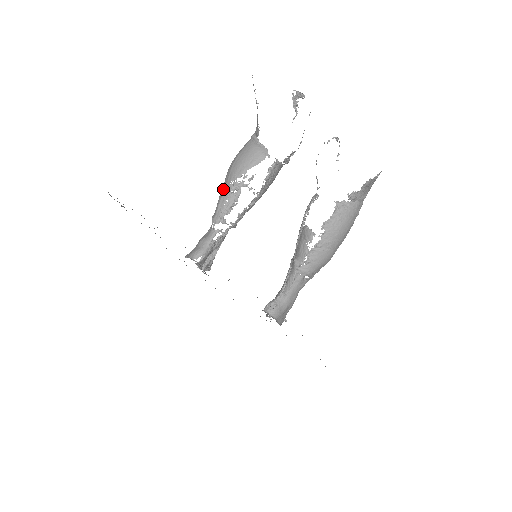
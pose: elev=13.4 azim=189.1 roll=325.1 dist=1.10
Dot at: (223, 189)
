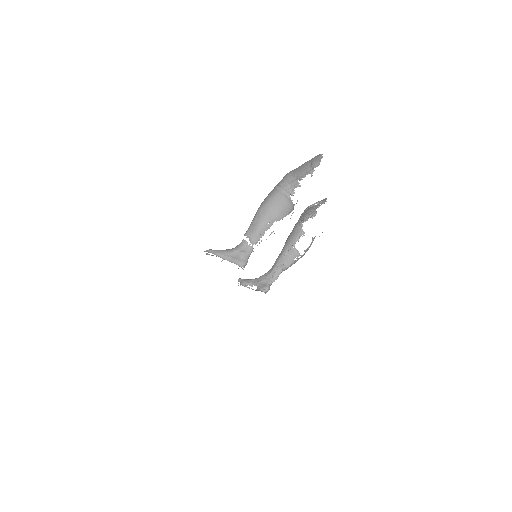
Dot at: (264, 223)
